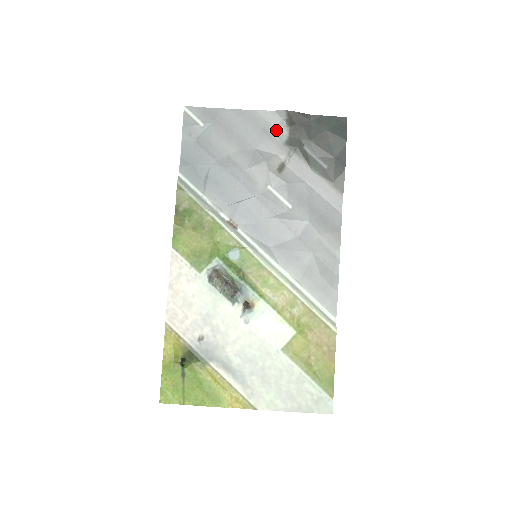
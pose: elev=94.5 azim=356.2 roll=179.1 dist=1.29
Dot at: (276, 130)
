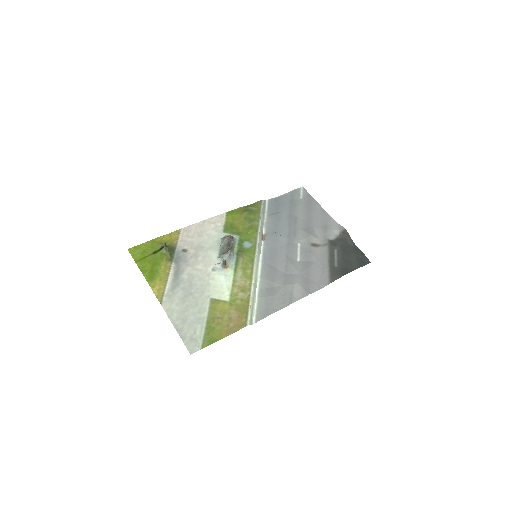
Dot at: (331, 232)
